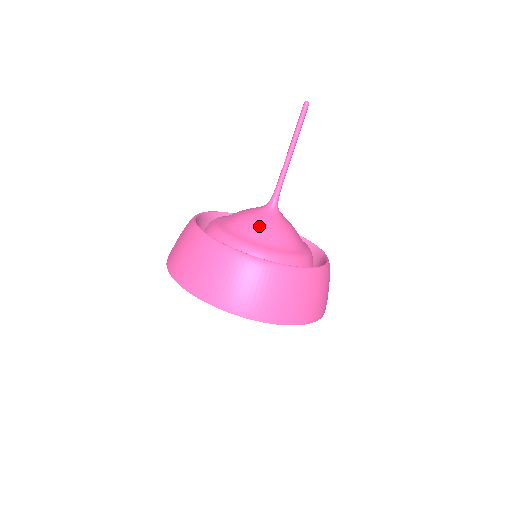
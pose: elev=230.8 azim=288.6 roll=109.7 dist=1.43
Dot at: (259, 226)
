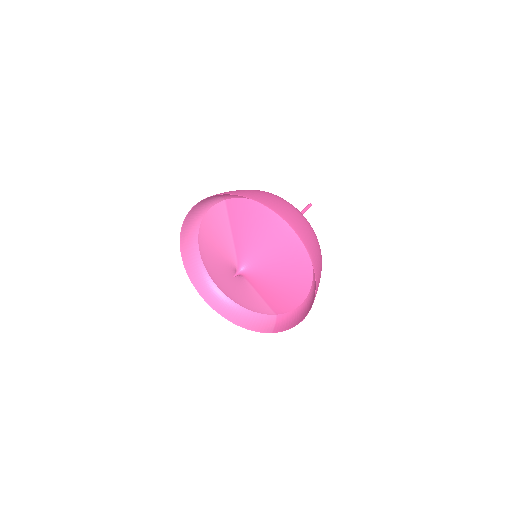
Dot at: occluded
